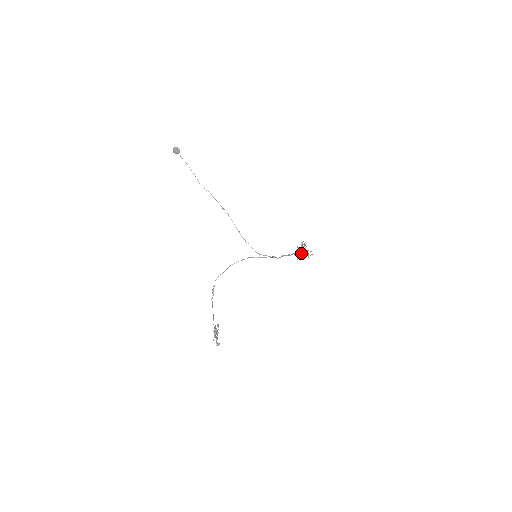
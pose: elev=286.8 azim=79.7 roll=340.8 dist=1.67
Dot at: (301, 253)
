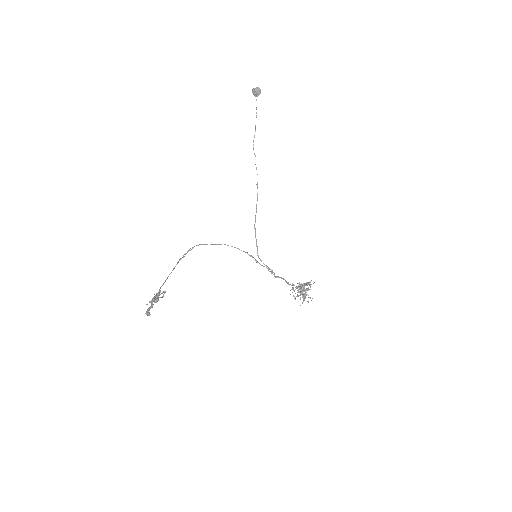
Dot at: (299, 291)
